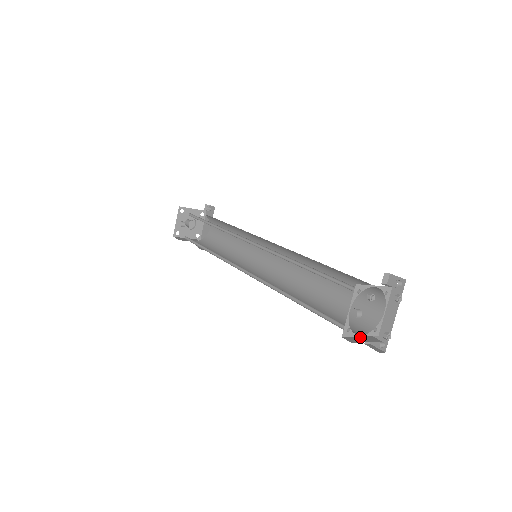
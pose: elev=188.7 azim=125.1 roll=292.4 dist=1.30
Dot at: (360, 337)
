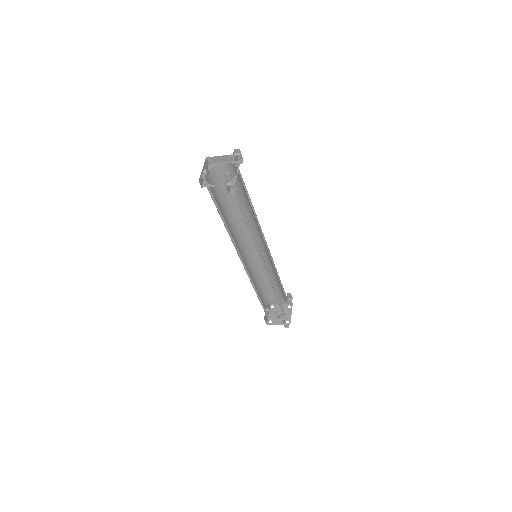
Dot at: (201, 175)
